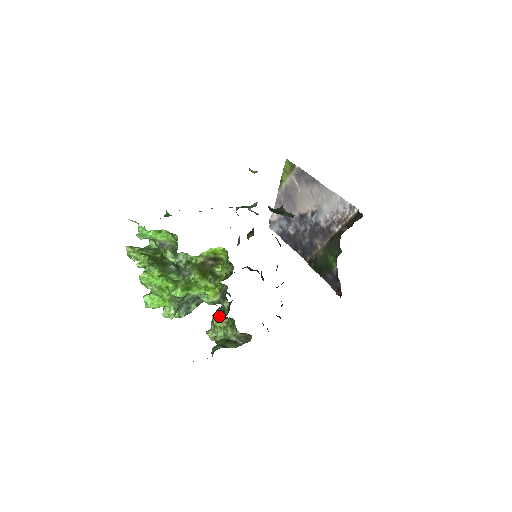
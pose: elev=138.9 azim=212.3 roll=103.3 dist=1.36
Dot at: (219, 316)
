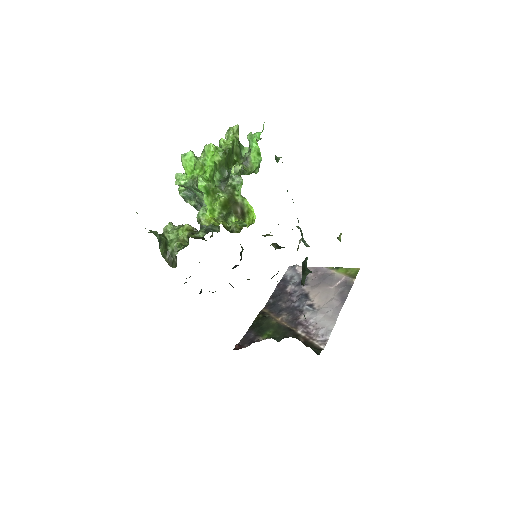
Dot at: (189, 231)
